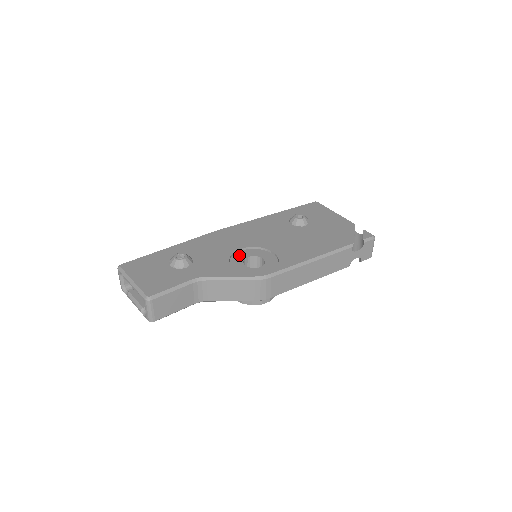
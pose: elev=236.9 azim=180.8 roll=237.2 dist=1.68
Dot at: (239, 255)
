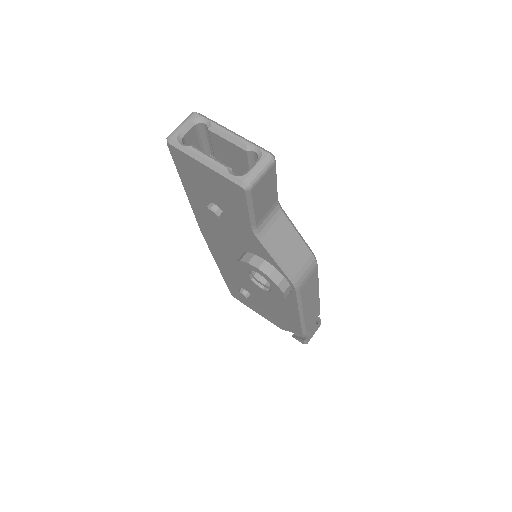
Dot at: occluded
